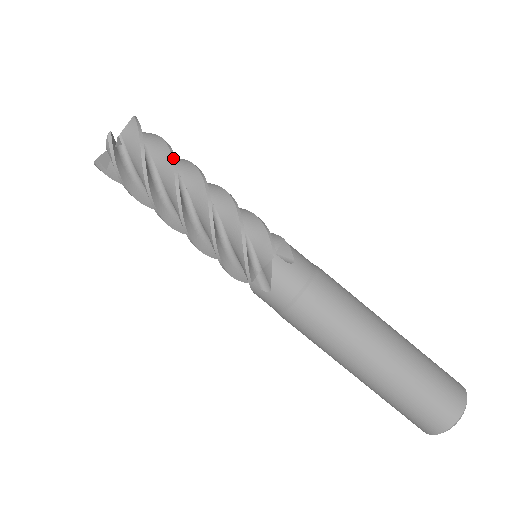
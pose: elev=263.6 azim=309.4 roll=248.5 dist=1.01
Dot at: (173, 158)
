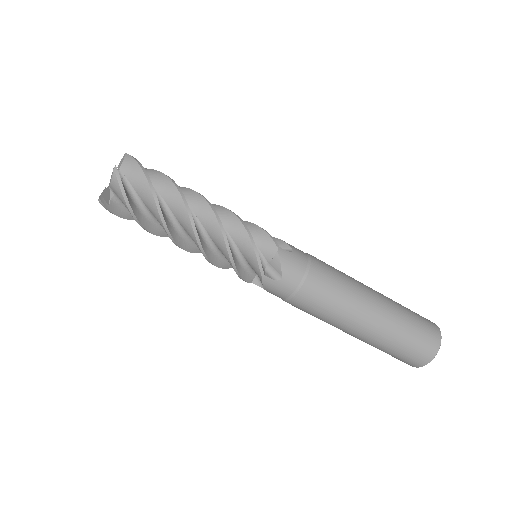
Dot at: (174, 182)
